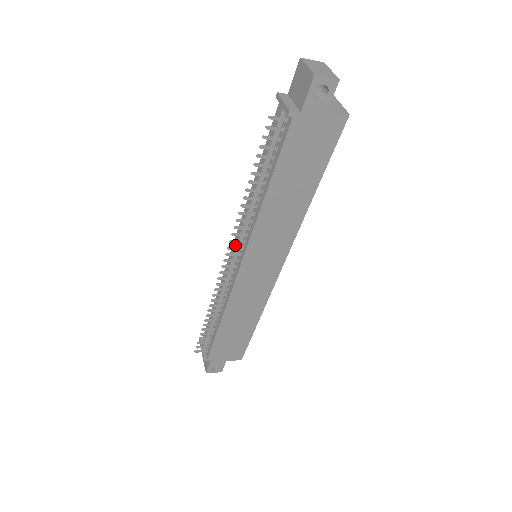
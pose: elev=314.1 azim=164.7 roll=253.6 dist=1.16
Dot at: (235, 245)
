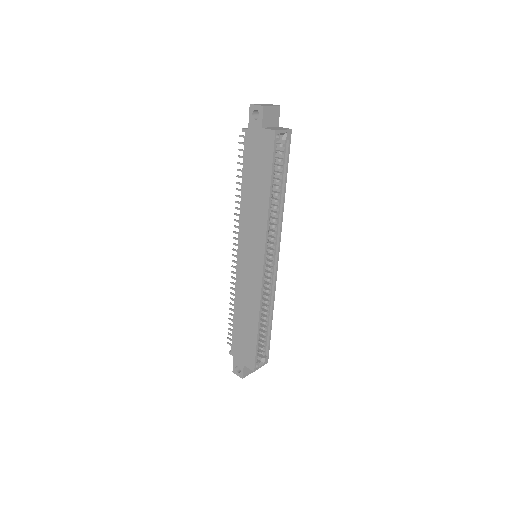
Dot at: occluded
